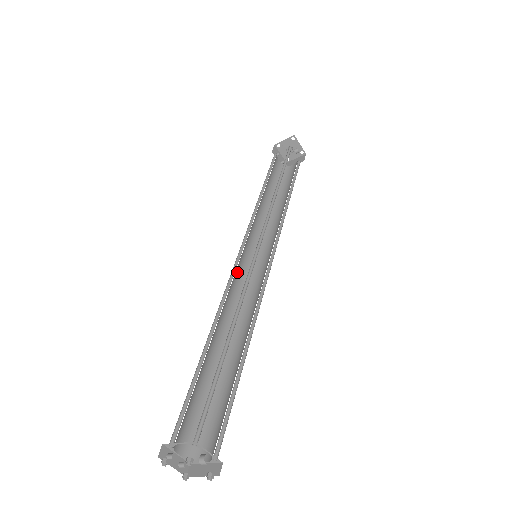
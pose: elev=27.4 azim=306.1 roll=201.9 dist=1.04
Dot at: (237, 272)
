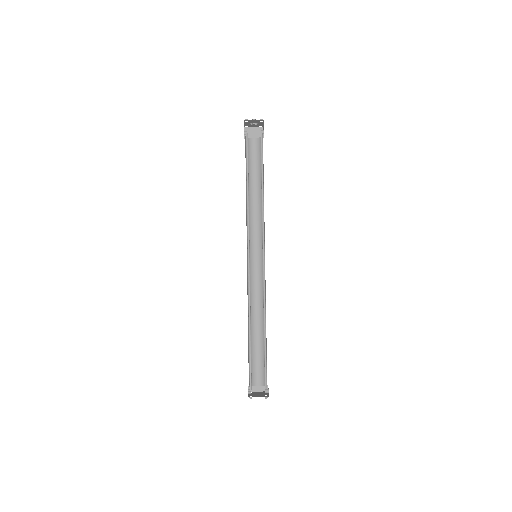
Dot at: occluded
